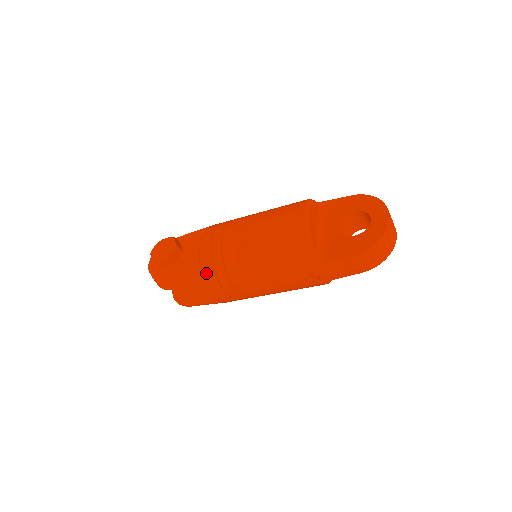
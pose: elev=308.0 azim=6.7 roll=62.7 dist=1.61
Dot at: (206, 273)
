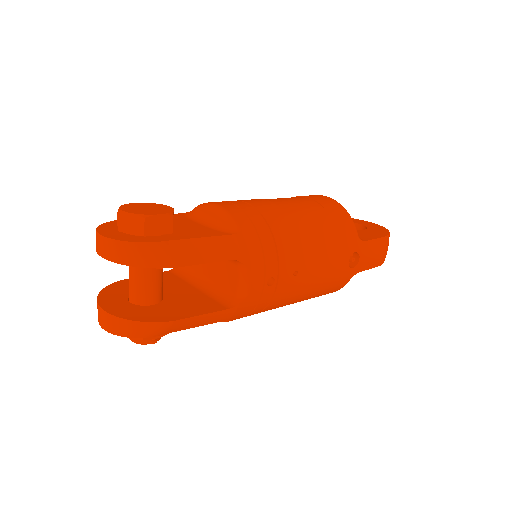
Dot at: (246, 238)
